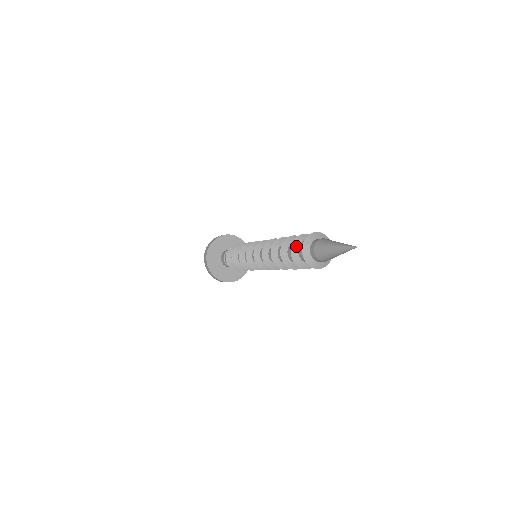
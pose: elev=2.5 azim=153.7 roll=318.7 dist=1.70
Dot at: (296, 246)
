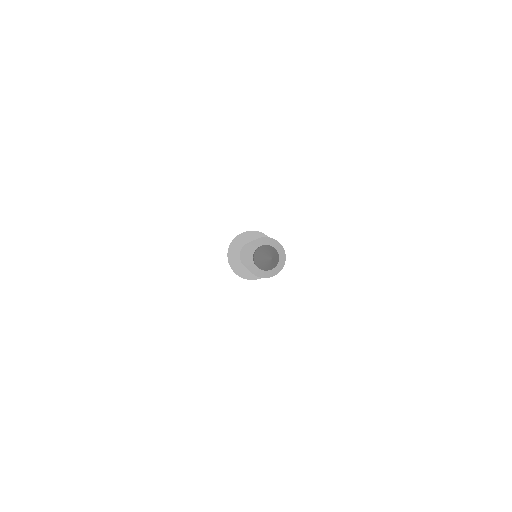
Dot at: occluded
